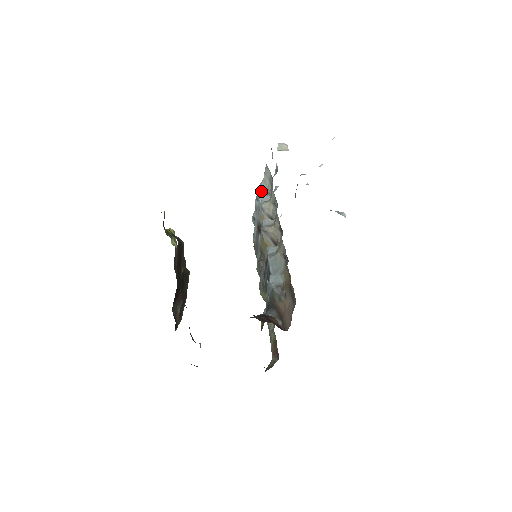
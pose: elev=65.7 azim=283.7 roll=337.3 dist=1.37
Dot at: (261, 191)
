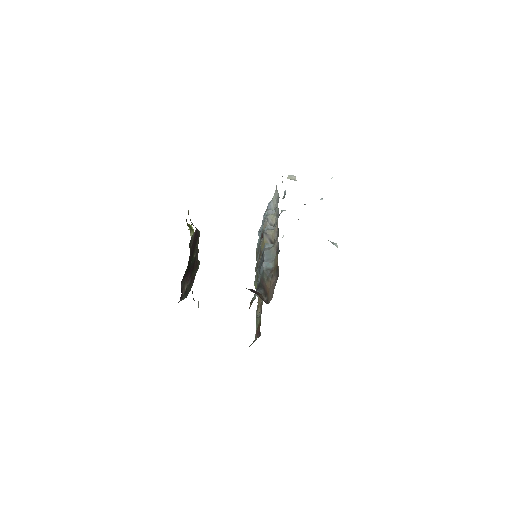
Dot at: (269, 208)
